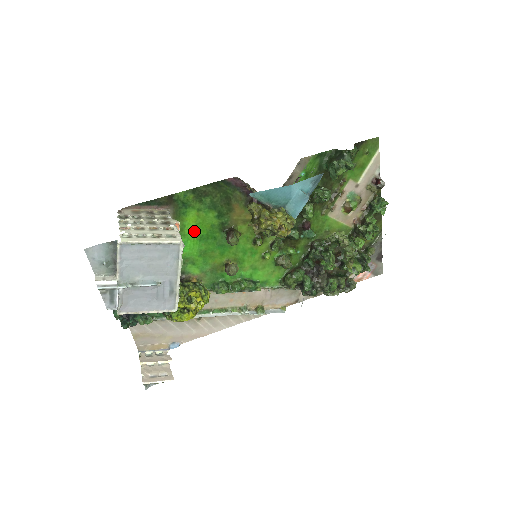
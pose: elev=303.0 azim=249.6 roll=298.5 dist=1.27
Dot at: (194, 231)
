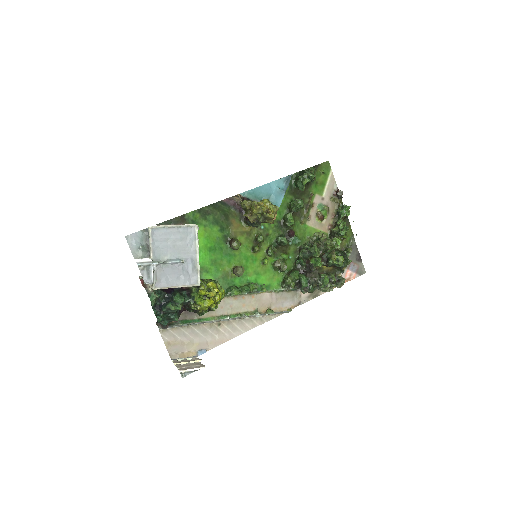
Dot at: (204, 244)
